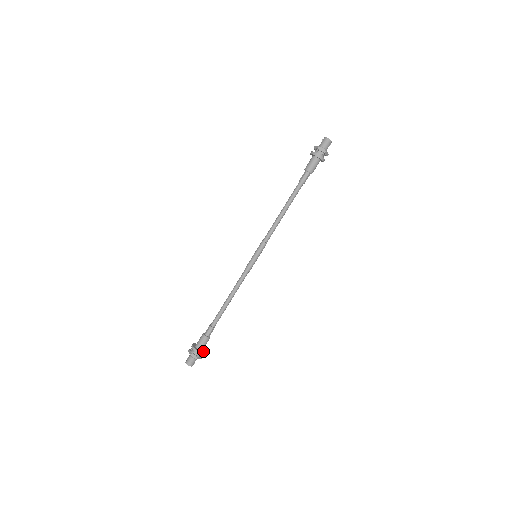
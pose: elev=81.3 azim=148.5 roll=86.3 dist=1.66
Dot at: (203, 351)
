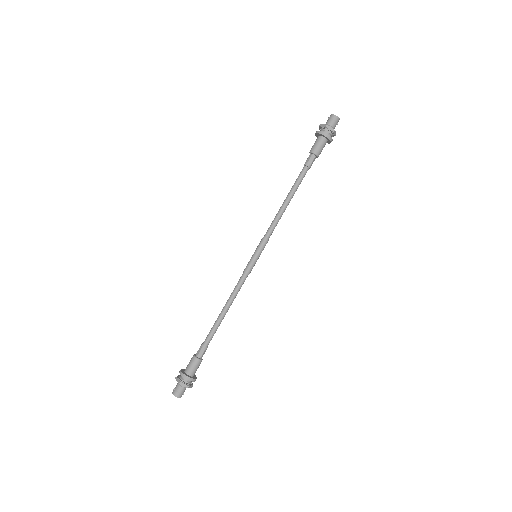
Dot at: (194, 377)
